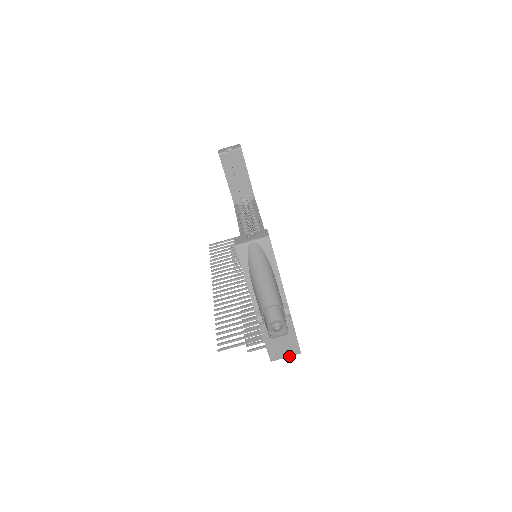
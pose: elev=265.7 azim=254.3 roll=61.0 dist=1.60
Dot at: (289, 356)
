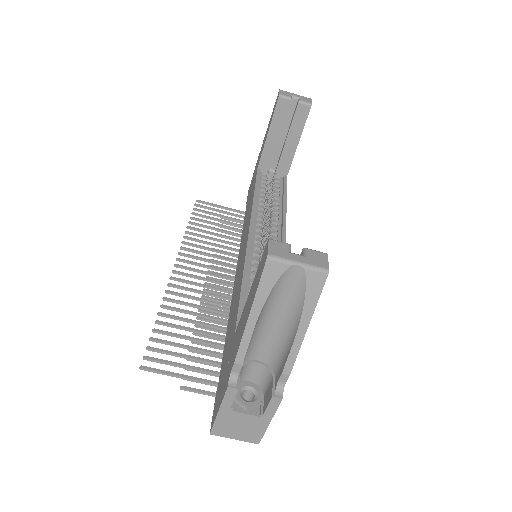
Dot at: (240, 439)
